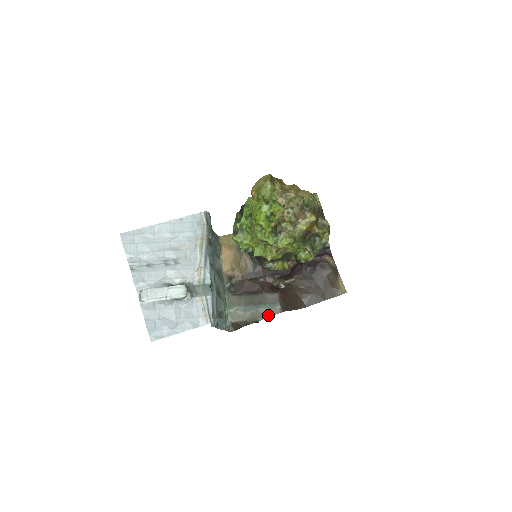
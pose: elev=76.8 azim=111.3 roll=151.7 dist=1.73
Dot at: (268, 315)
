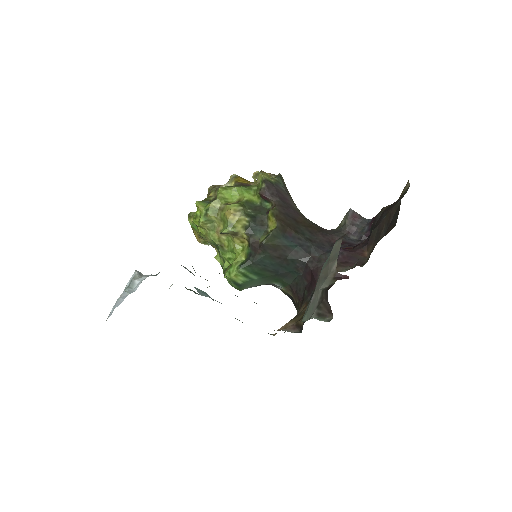
Dot at: (336, 256)
